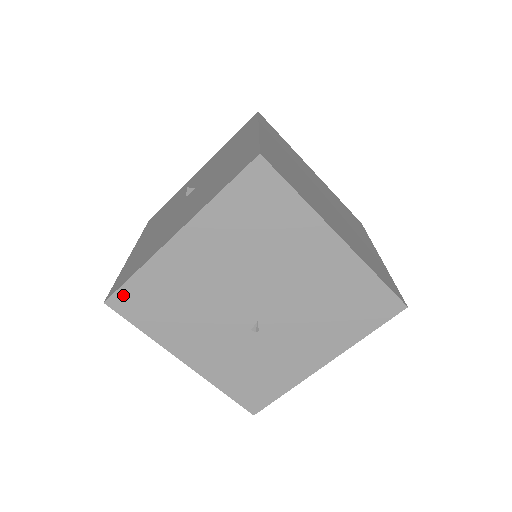
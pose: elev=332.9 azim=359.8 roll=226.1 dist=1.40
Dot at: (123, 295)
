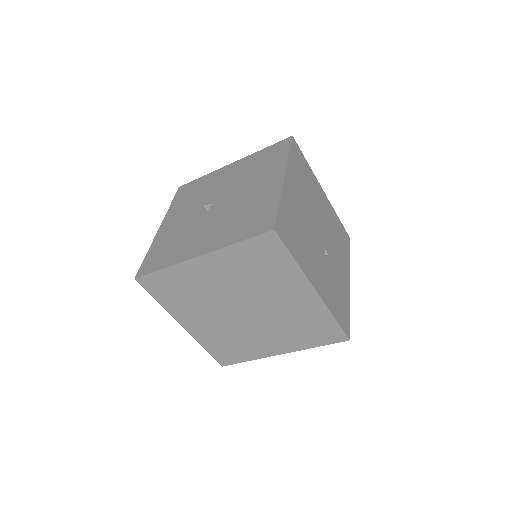
Dot at: (280, 223)
